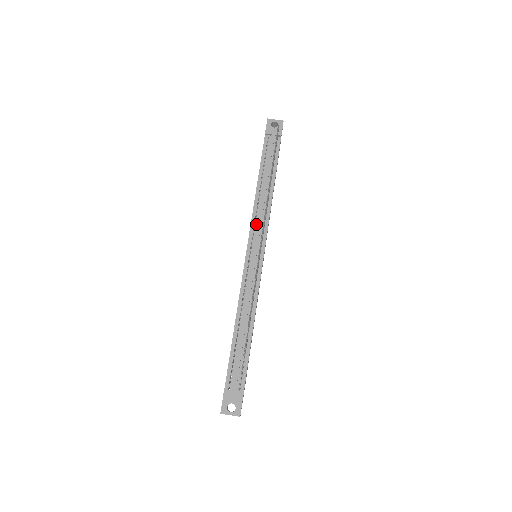
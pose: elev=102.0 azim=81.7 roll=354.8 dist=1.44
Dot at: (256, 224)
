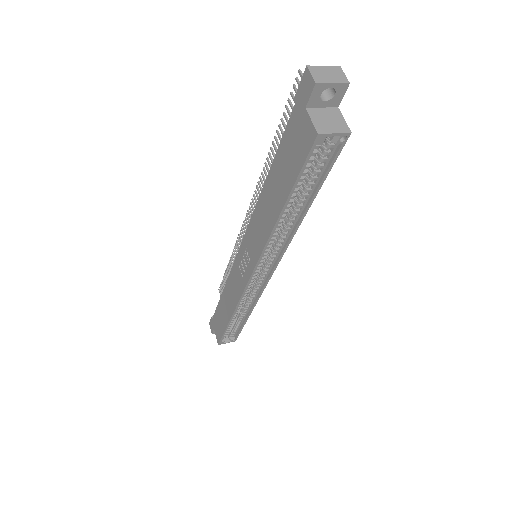
Dot at: occluded
